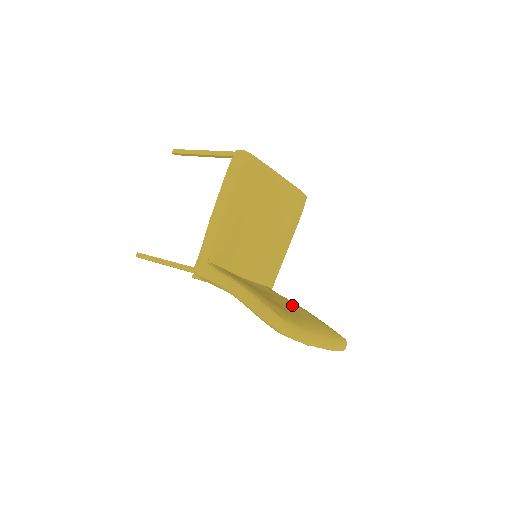
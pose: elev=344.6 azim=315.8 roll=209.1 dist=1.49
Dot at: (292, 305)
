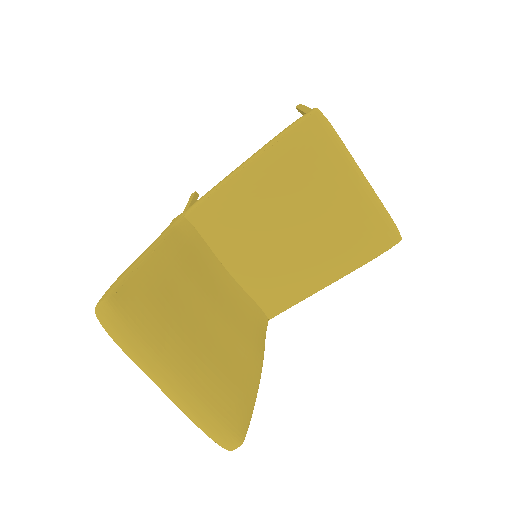
Dot at: (235, 341)
